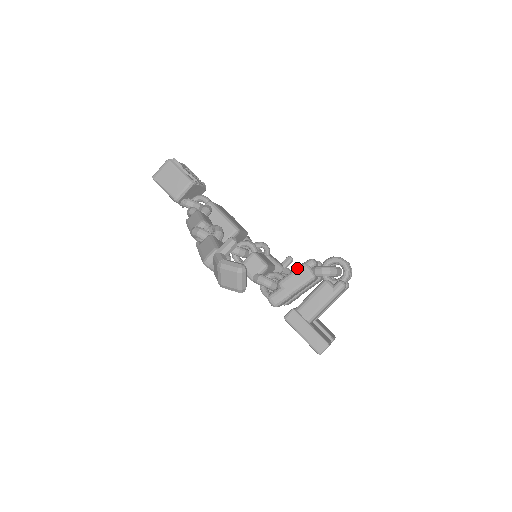
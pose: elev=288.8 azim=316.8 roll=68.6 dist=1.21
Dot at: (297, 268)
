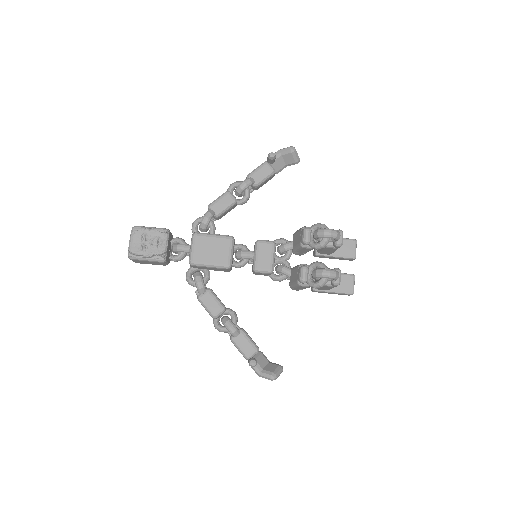
Dot at: (296, 285)
